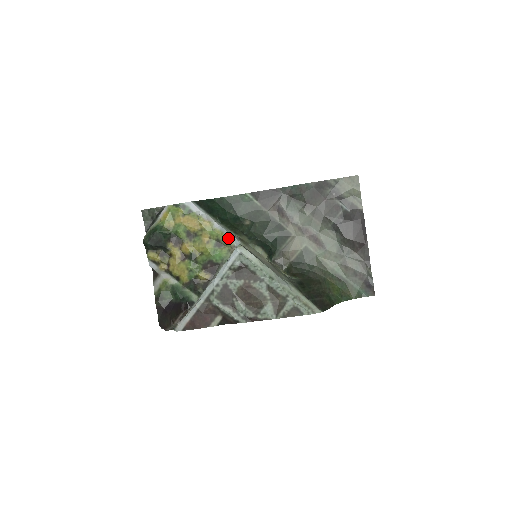
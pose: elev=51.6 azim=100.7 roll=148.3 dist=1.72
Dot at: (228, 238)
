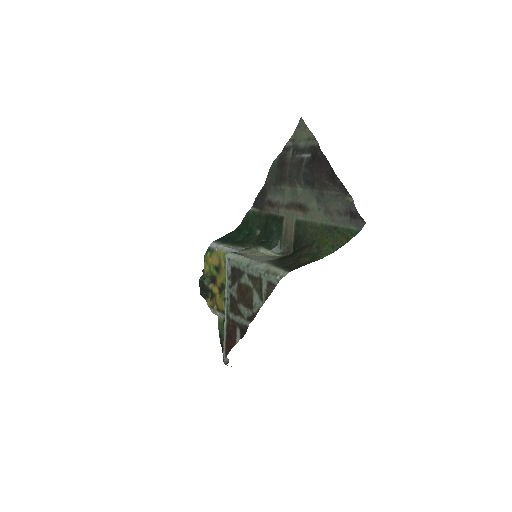
Dot at: occluded
